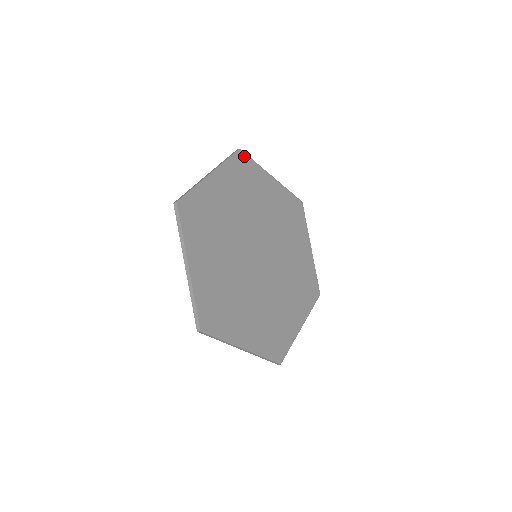
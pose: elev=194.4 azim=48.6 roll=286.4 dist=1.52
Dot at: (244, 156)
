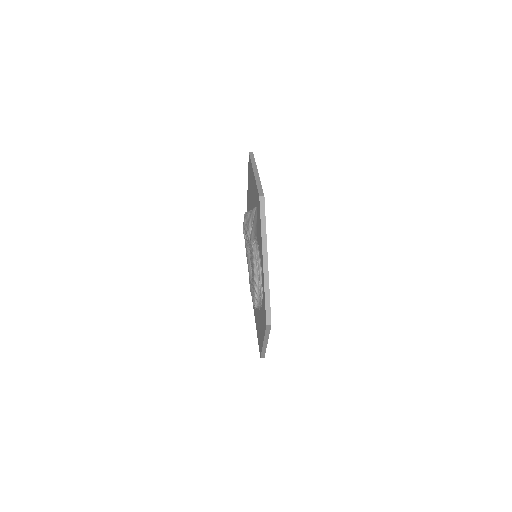
Dot at: occluded
